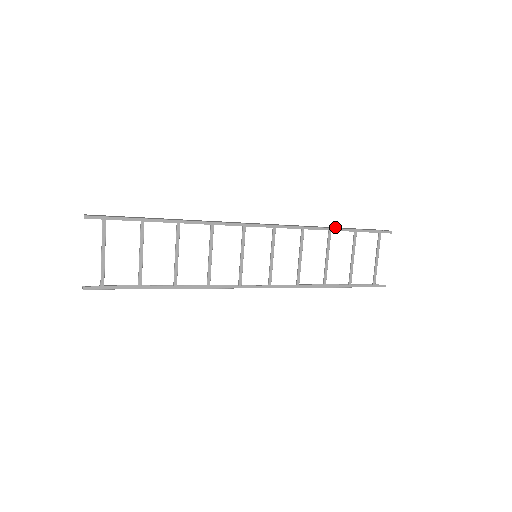
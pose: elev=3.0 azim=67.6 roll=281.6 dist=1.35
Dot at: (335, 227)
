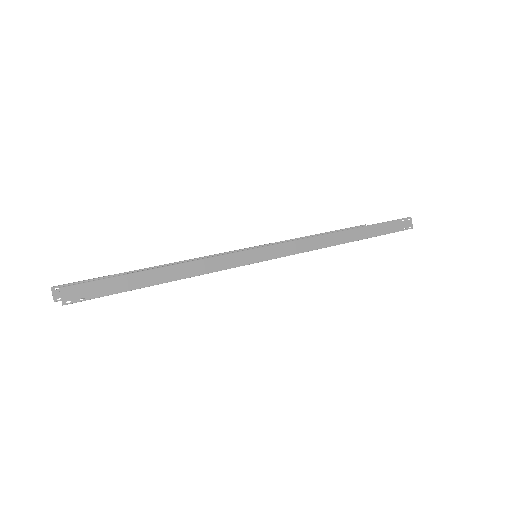
Dot at: (360, 229)
